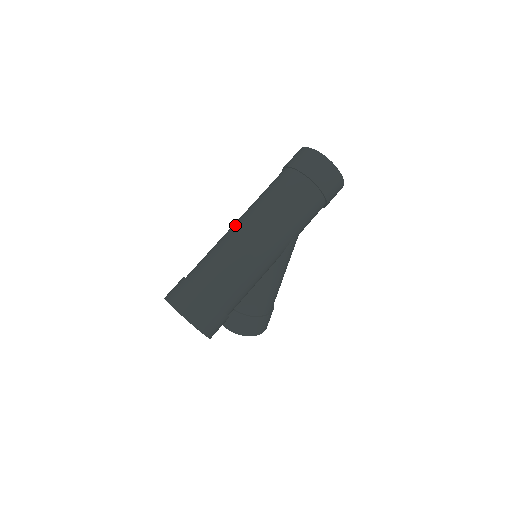
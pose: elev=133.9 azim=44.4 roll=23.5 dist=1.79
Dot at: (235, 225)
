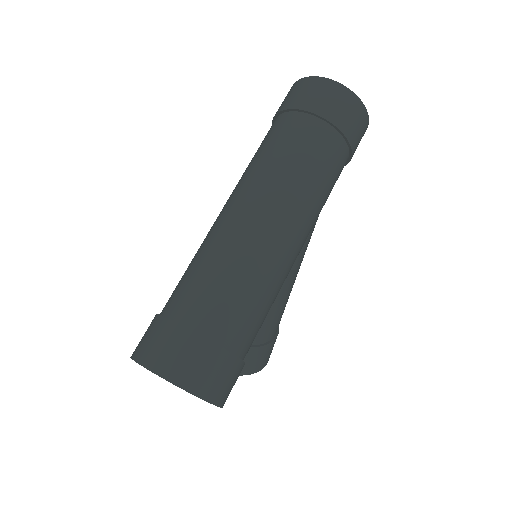
Dot at: (228, 213)
